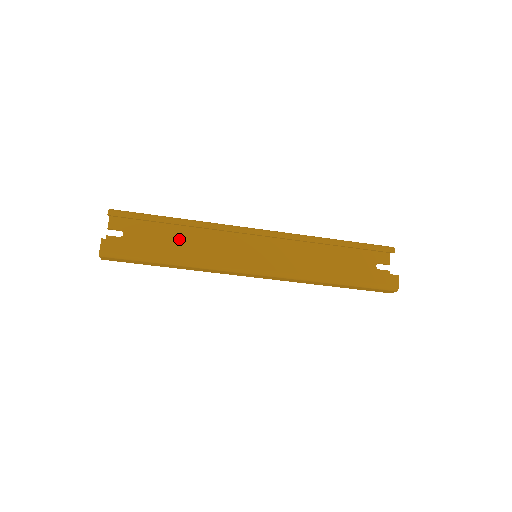
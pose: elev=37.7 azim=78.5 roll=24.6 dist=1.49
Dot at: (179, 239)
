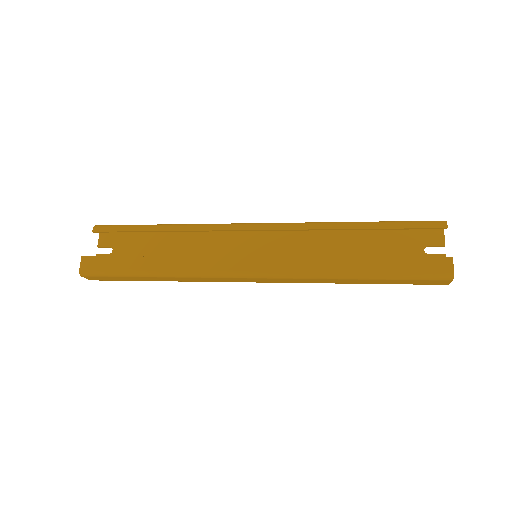
Dot at: (170, 248)
